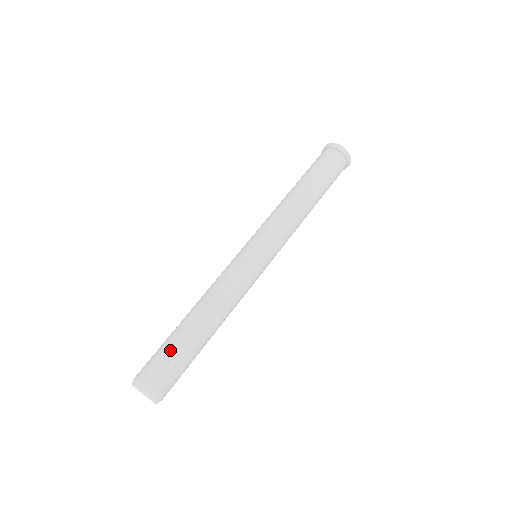
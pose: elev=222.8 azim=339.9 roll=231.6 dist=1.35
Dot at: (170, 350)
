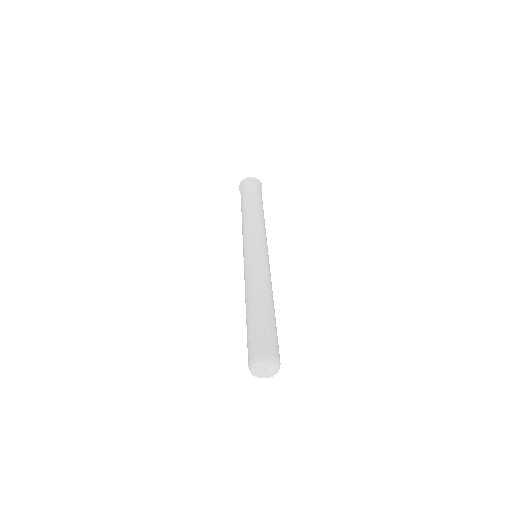
Dot at: (249, 331)
